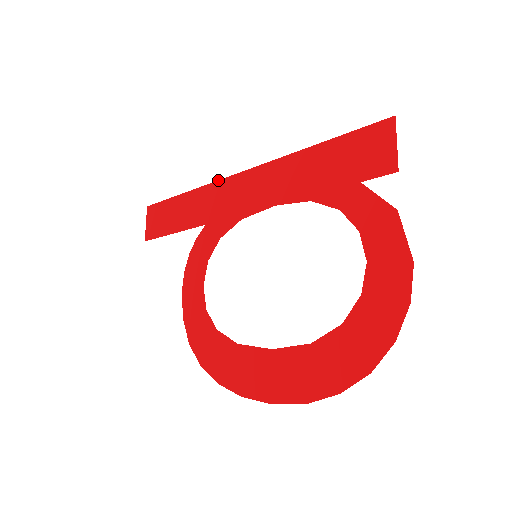
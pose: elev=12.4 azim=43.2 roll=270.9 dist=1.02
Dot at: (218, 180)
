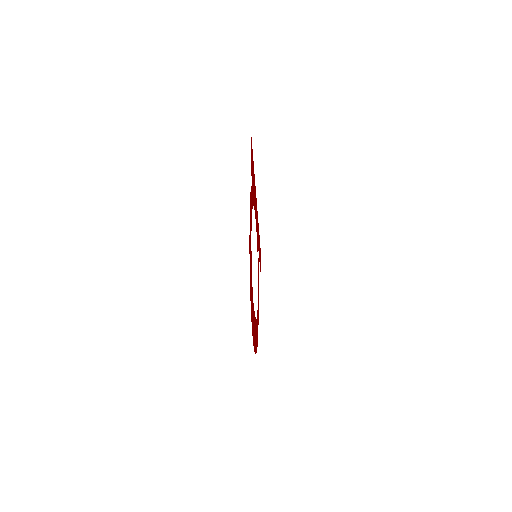
Dot at: occluded
